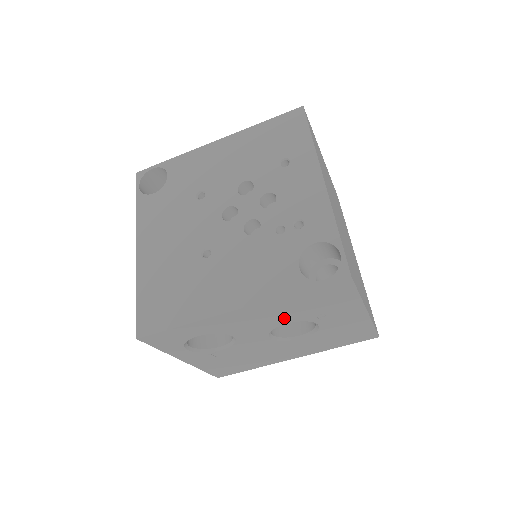
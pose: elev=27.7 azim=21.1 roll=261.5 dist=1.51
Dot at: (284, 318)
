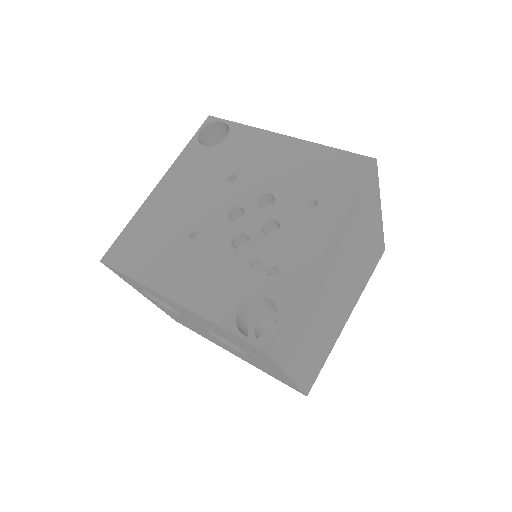
Dot at: (216, 331)
